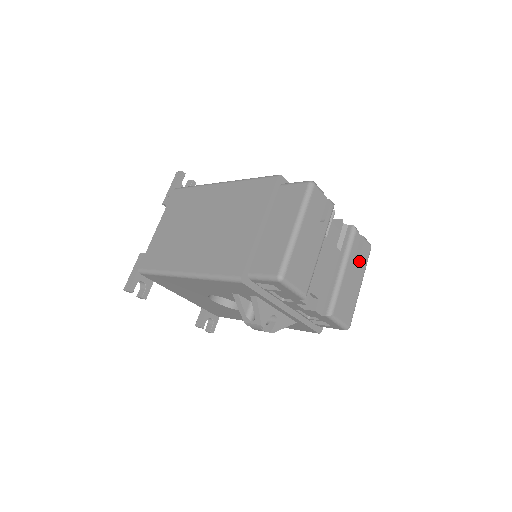
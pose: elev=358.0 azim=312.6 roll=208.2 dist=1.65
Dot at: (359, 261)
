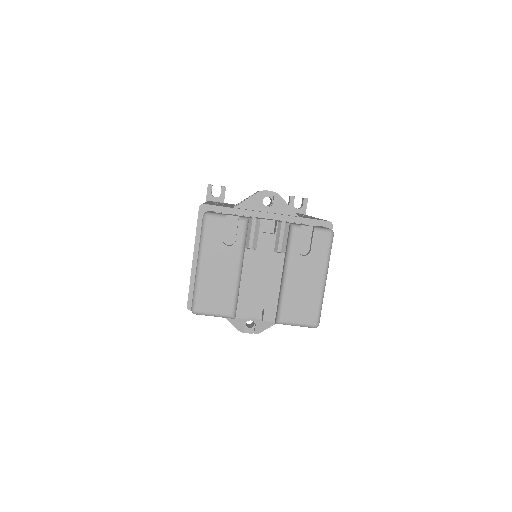
Dot at: (311, 257)
